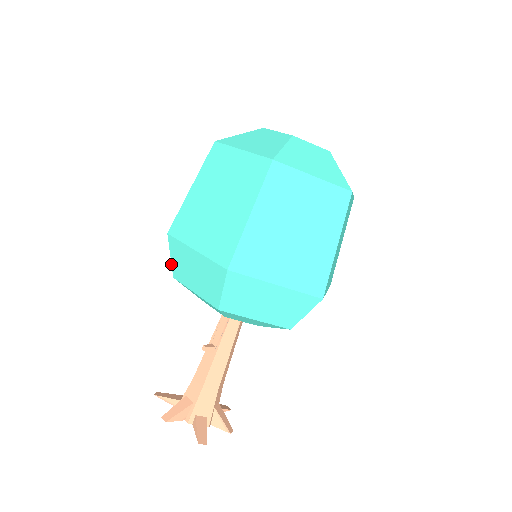
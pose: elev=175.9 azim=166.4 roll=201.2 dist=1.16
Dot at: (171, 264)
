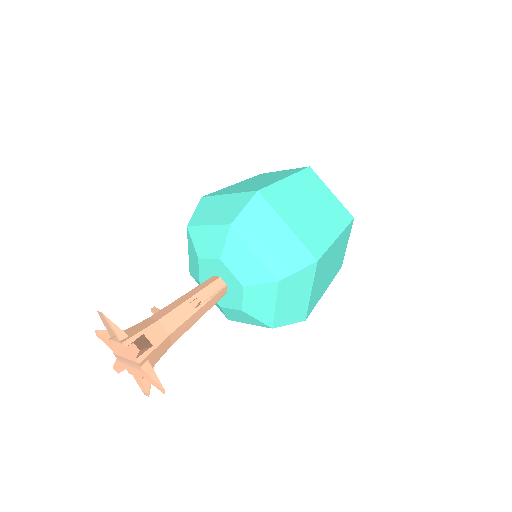
Dot at: (239, 213)
